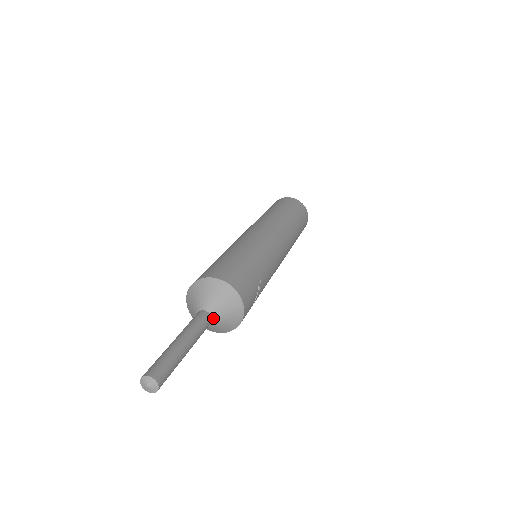
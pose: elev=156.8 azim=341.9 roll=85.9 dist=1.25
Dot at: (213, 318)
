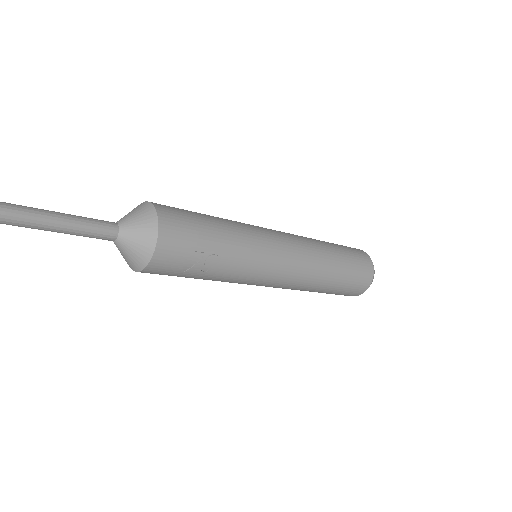
Dot at: (119, 236)
